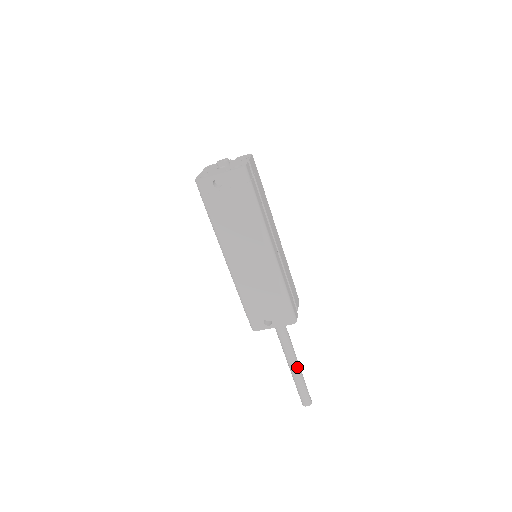
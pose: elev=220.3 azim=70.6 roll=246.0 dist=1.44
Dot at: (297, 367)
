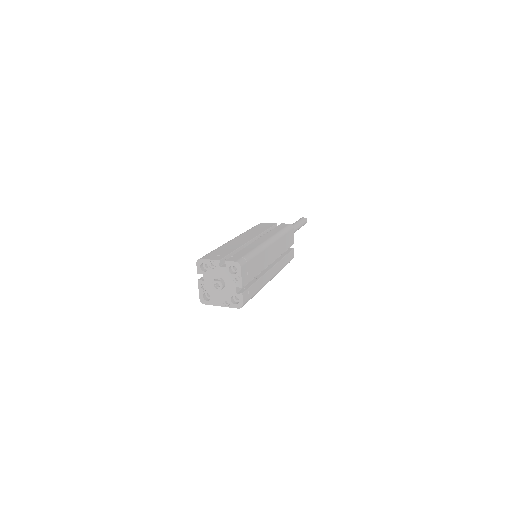
Dot at: occluded
